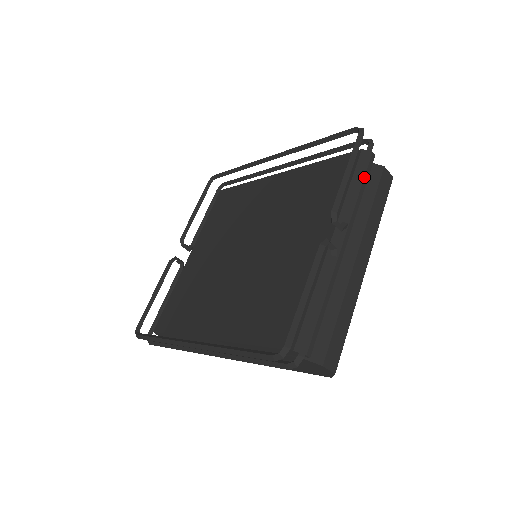
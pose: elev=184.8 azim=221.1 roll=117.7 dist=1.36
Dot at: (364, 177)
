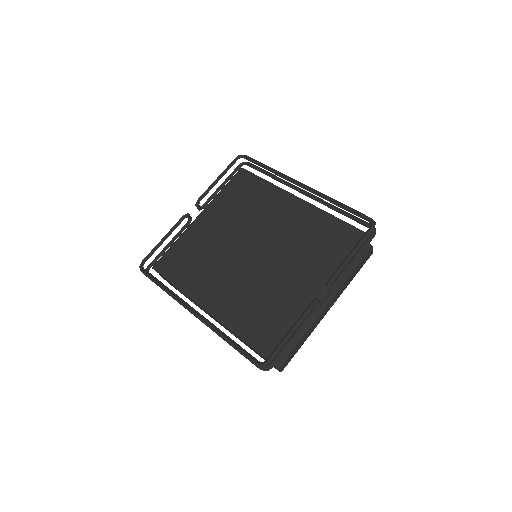
Dot at: (358, 256)
